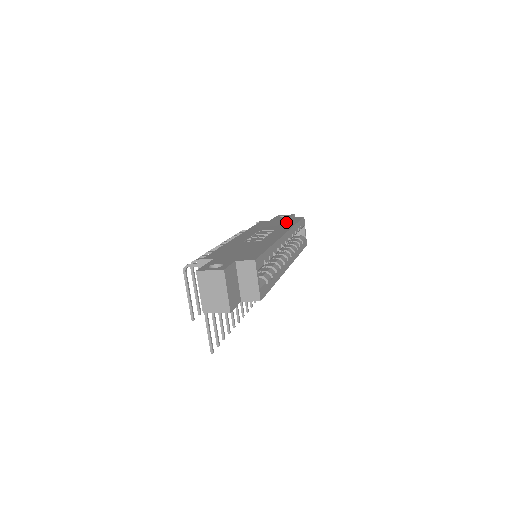
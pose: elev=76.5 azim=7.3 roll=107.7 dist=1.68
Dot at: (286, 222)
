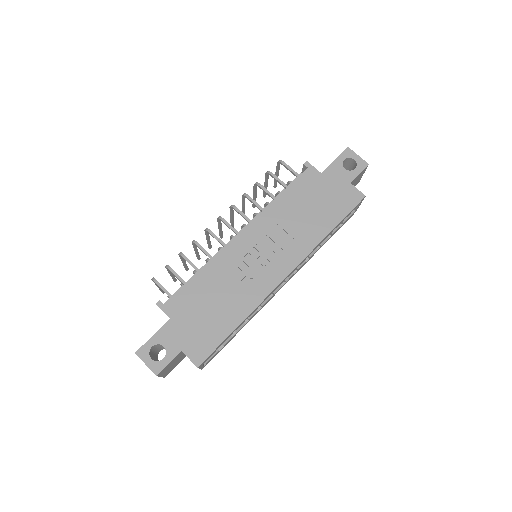
Dot at: (328, 209)
